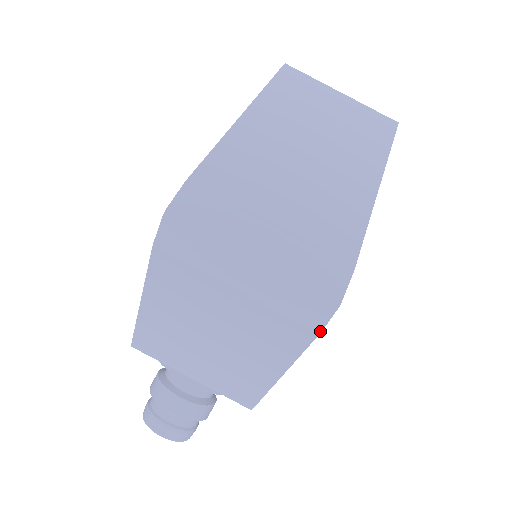
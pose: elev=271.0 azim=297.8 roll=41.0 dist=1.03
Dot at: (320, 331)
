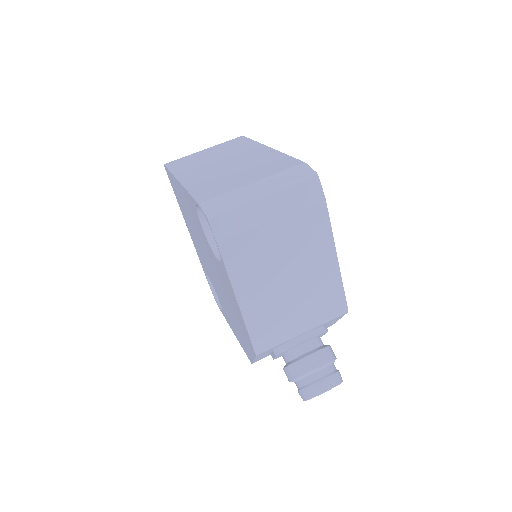
Dot at: (324, 197)
